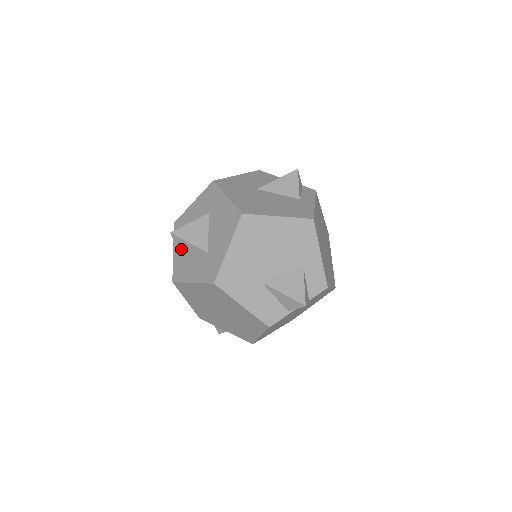
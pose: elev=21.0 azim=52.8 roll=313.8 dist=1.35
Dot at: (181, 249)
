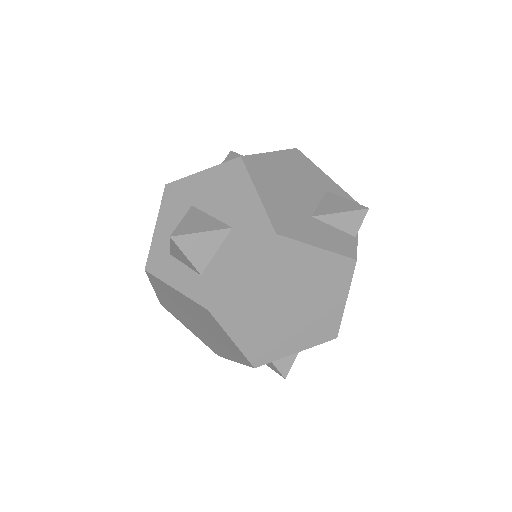
Dot at: (193, 255)
